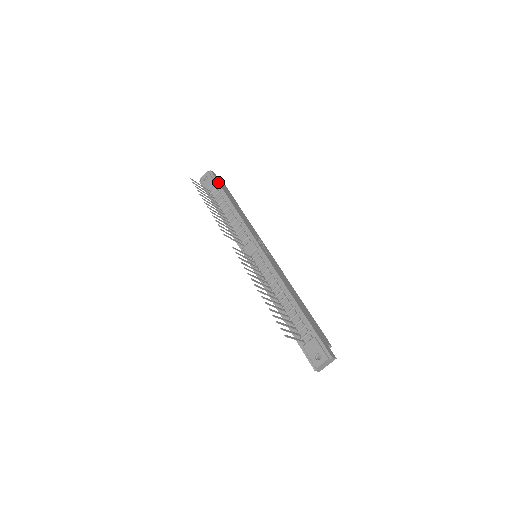
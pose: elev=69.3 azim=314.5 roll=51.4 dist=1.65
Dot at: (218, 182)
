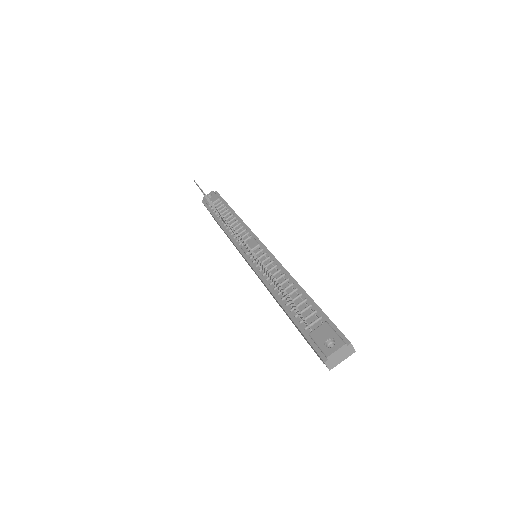
Dot at: occluded
